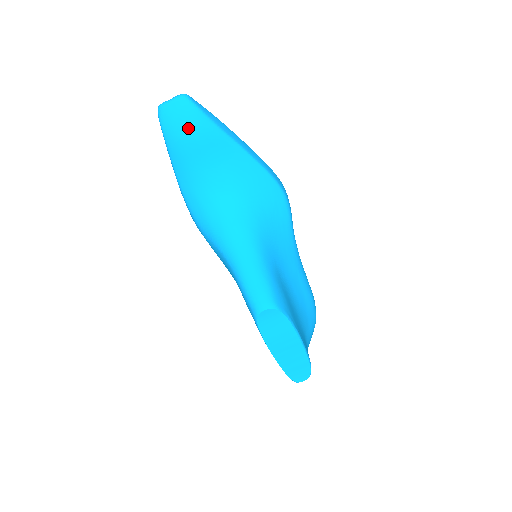
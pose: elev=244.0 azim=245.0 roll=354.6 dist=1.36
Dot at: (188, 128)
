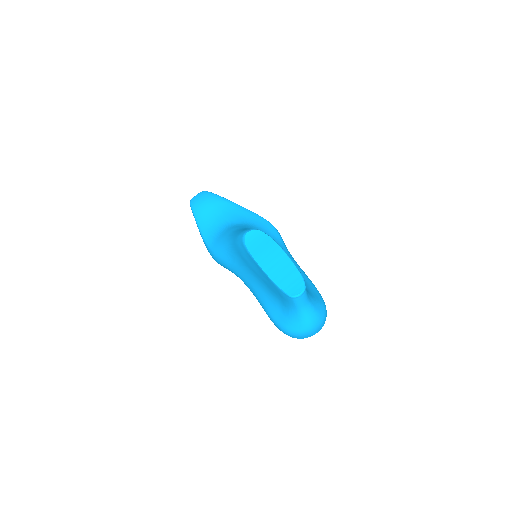
Dot at: (205, 199)
